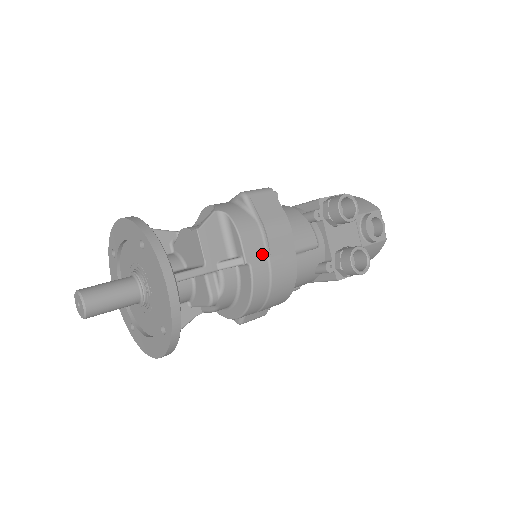
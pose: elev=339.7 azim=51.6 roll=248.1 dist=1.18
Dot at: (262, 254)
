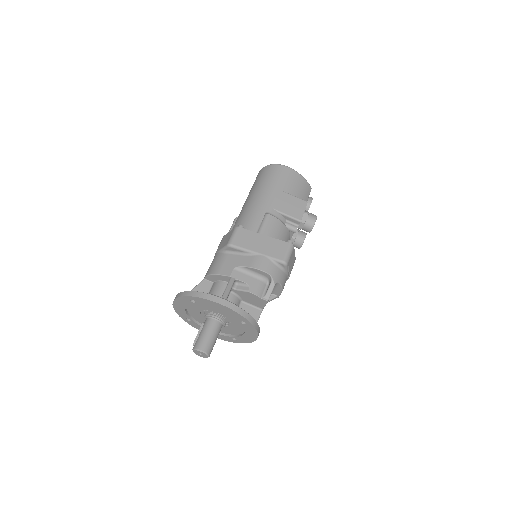
Dot at: occluded
